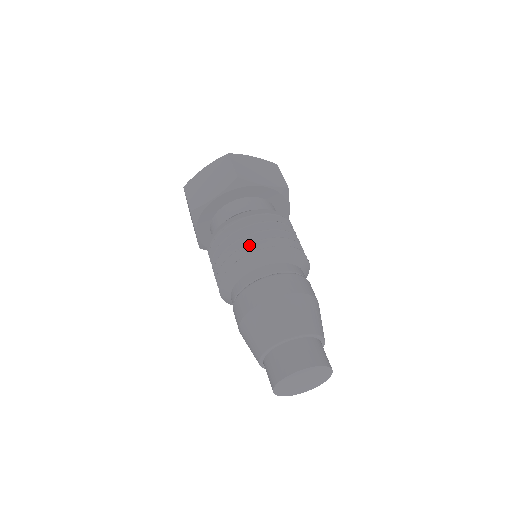
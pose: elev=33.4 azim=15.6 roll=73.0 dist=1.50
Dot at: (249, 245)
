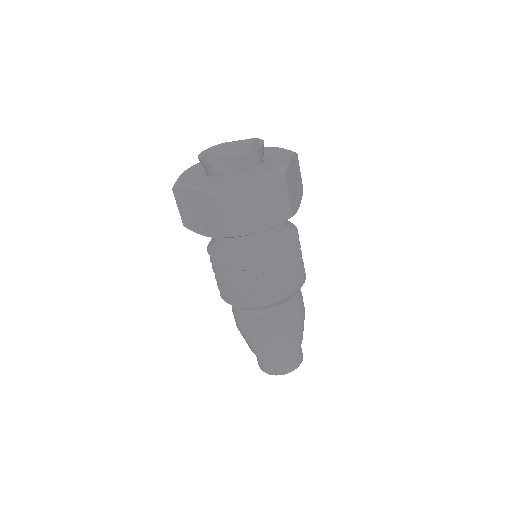
Dot at: occluded
